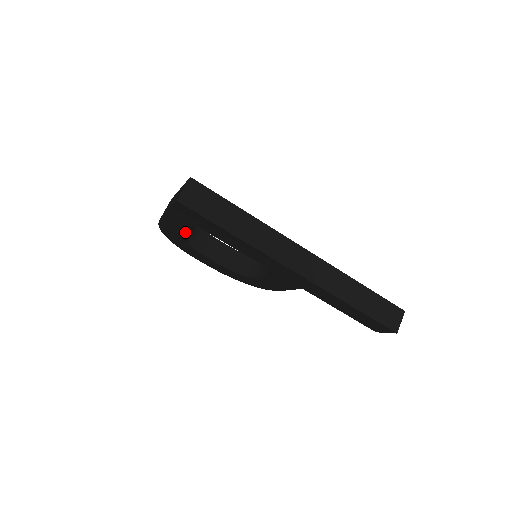
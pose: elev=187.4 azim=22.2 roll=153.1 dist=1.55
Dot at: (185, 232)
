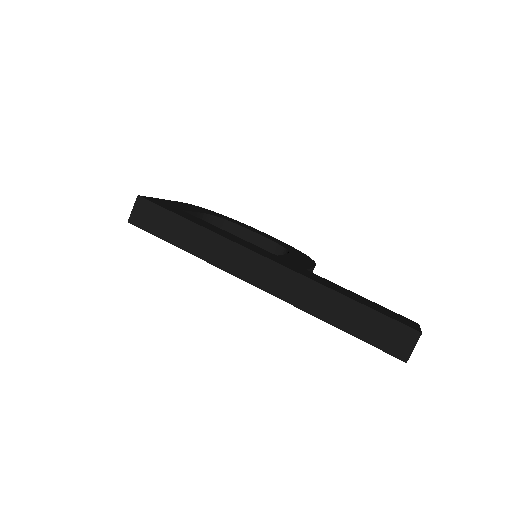
Dot at: occluded
